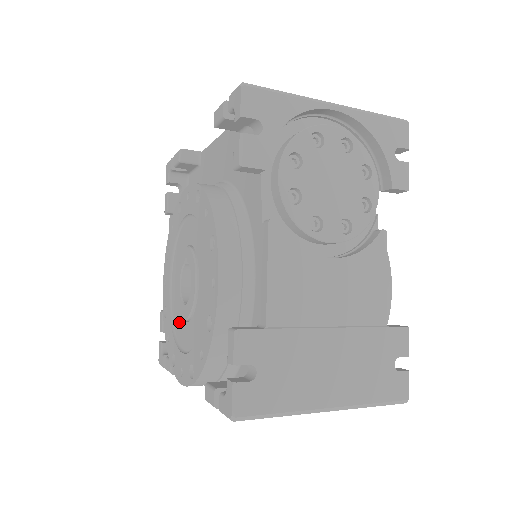
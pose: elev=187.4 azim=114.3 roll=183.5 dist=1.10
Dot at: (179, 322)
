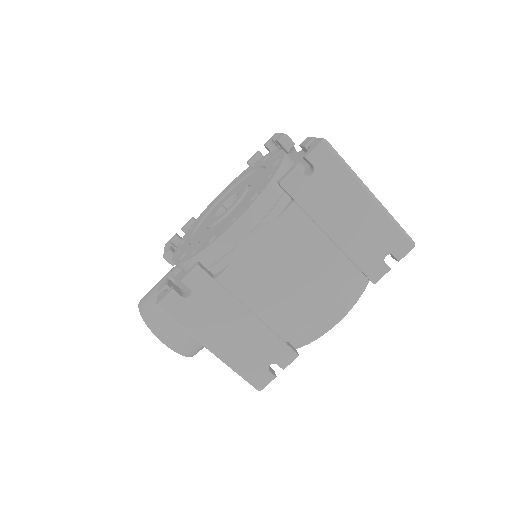
Dot at: (215, 228)
